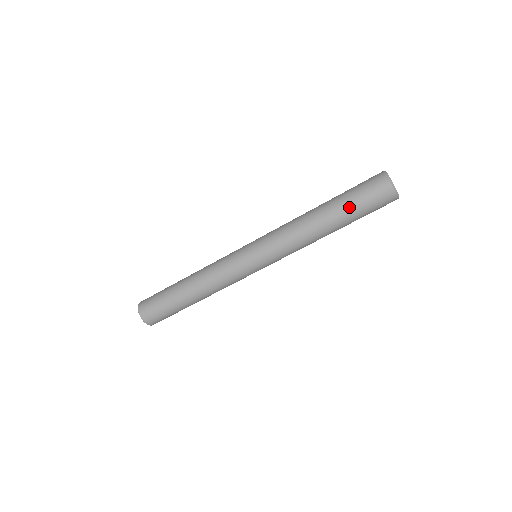
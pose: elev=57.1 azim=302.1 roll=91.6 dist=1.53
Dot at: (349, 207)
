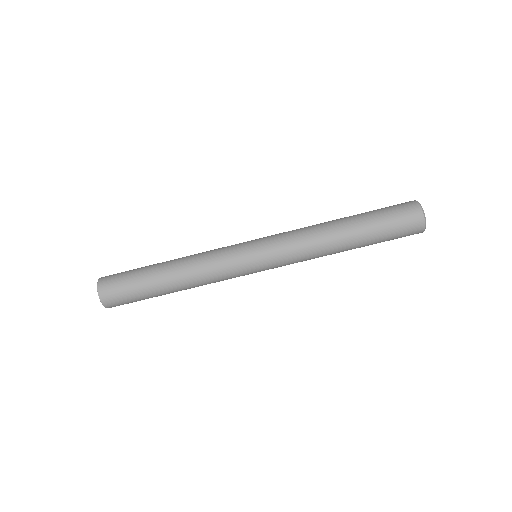
Dot at: (372, 219)
